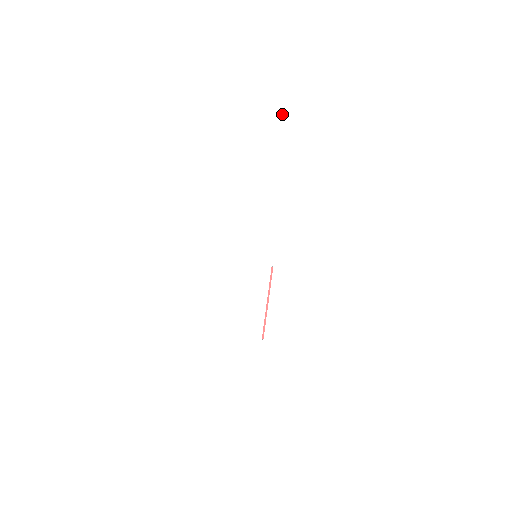
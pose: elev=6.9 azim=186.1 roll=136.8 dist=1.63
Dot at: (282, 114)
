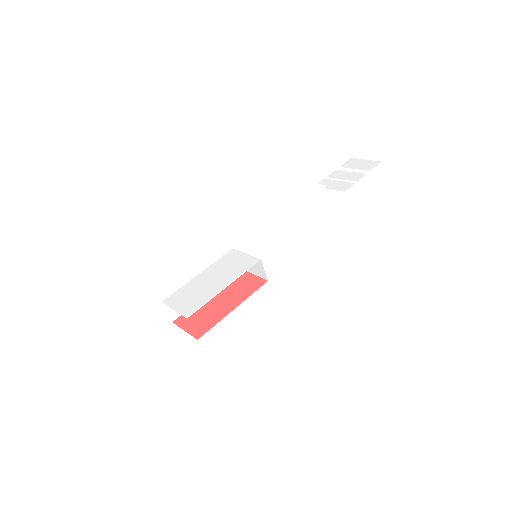
Dot at: (368, 166)
